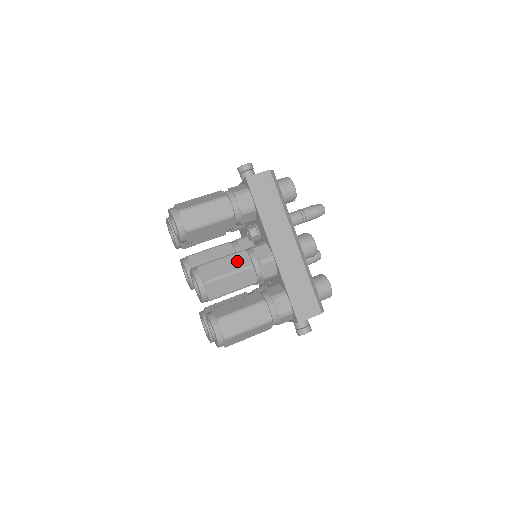
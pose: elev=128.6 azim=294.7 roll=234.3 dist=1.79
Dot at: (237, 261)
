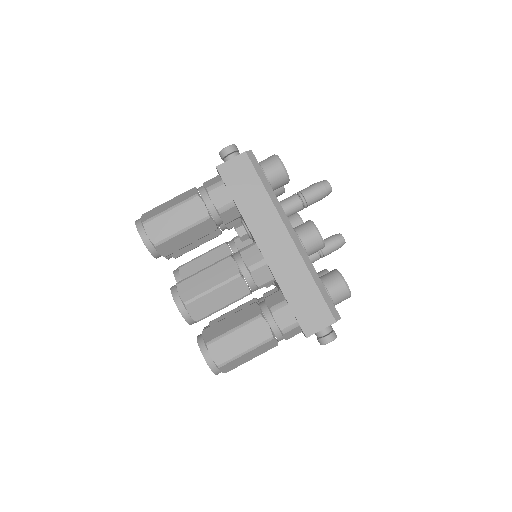
Dot at: (221, 271)
